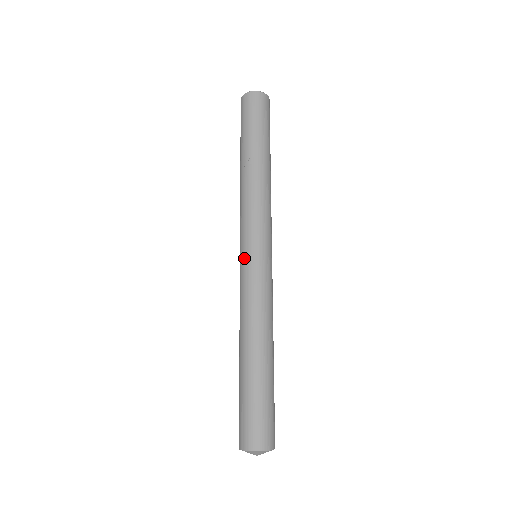
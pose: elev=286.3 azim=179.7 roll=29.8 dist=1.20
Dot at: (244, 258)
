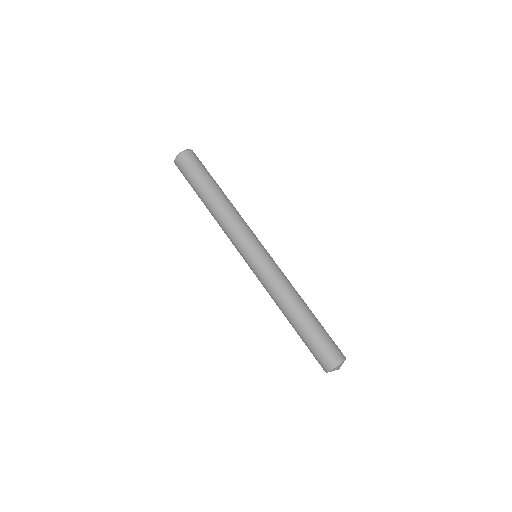
Dot at: (250, 263)
